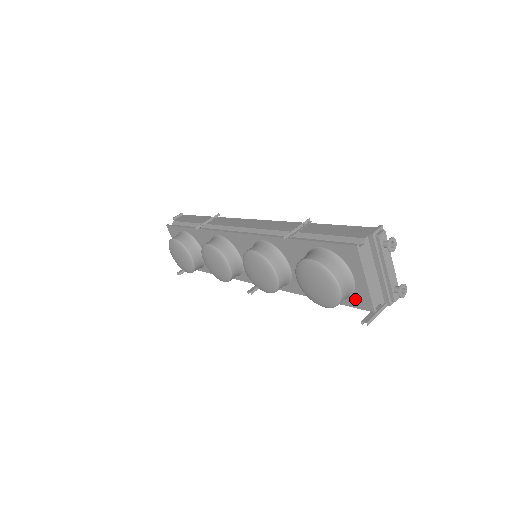
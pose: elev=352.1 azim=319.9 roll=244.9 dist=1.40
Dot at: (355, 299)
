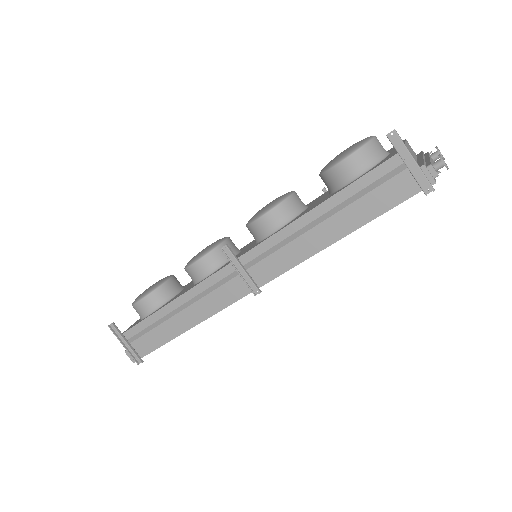
Dot at: occluded
